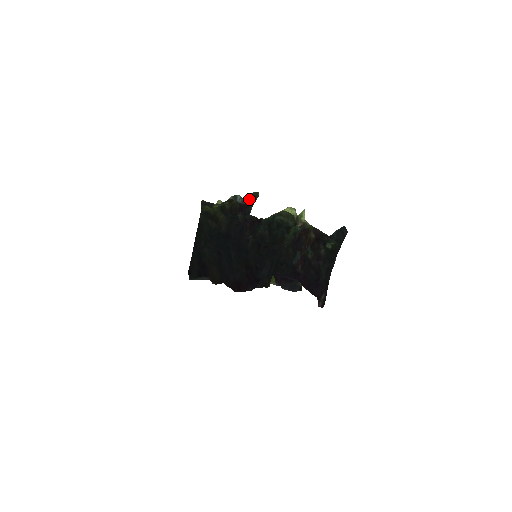
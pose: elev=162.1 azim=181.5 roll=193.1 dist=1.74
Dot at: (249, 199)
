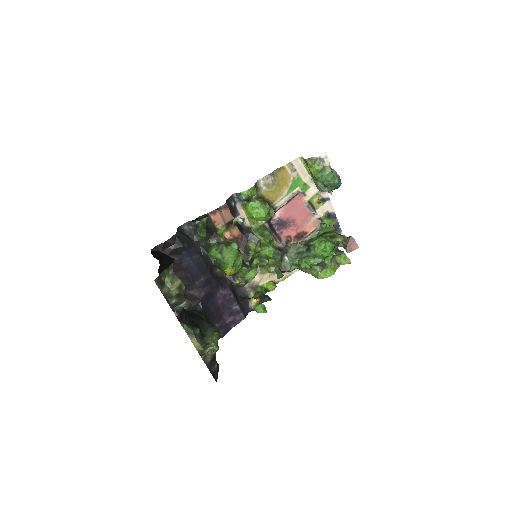
Dot at: occluded
